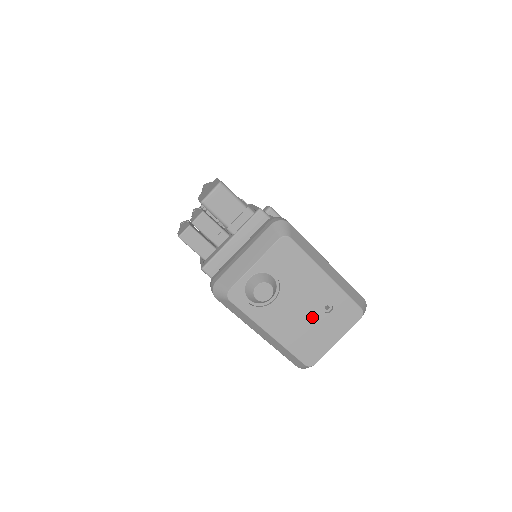
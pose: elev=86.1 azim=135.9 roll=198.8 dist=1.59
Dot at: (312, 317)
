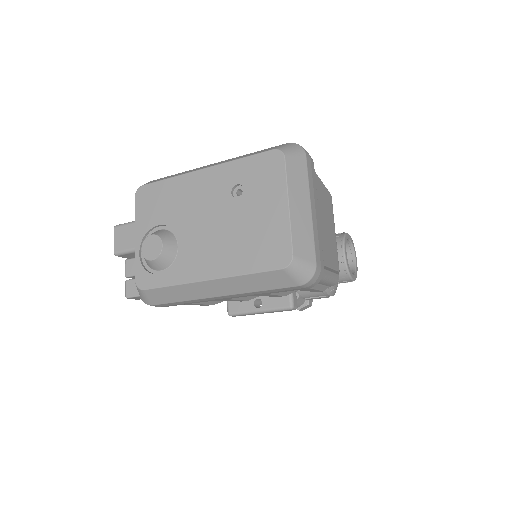
Dot at: (231, 217)
